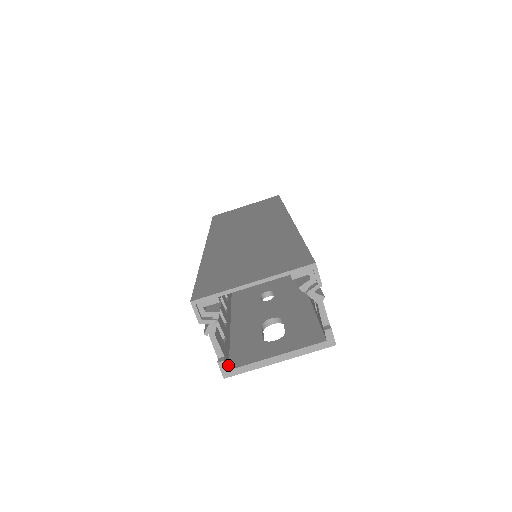
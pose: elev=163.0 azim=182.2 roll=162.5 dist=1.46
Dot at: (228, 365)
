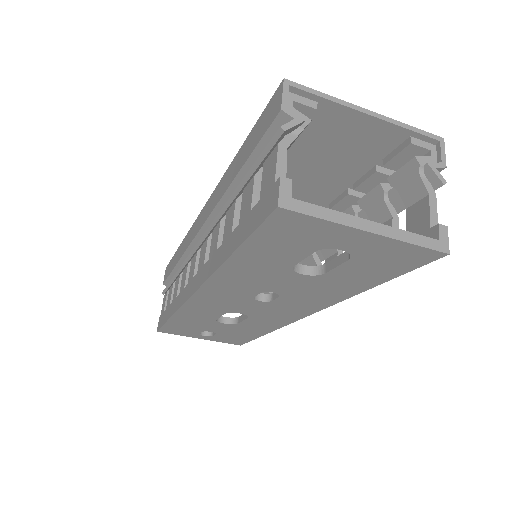
Dot at: occluded
